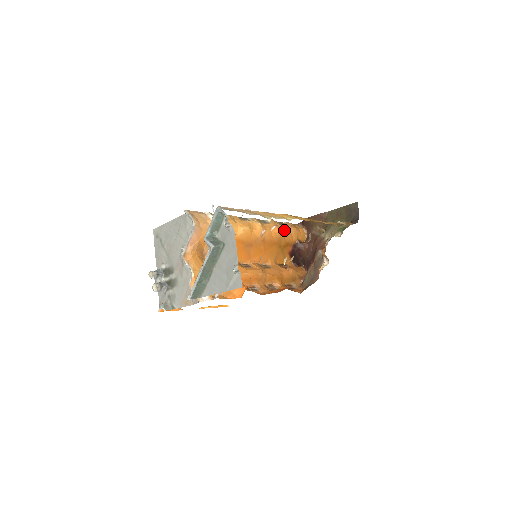
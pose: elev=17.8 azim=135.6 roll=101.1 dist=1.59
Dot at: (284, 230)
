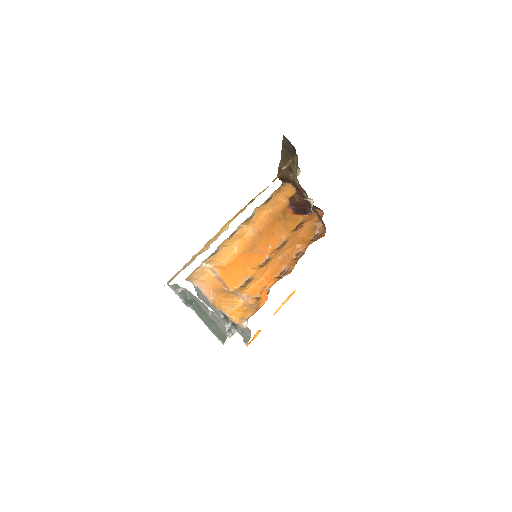
Dot at: (270, 205)
